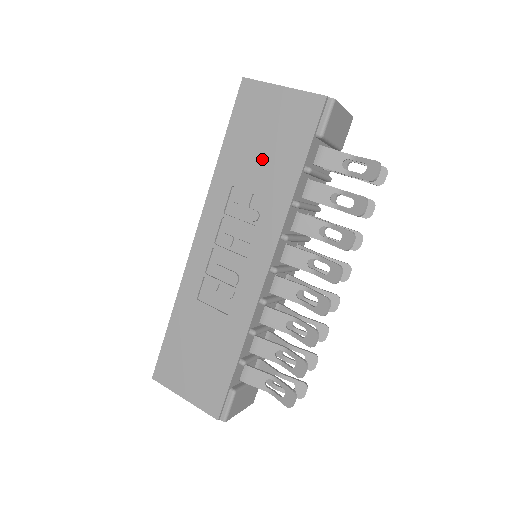
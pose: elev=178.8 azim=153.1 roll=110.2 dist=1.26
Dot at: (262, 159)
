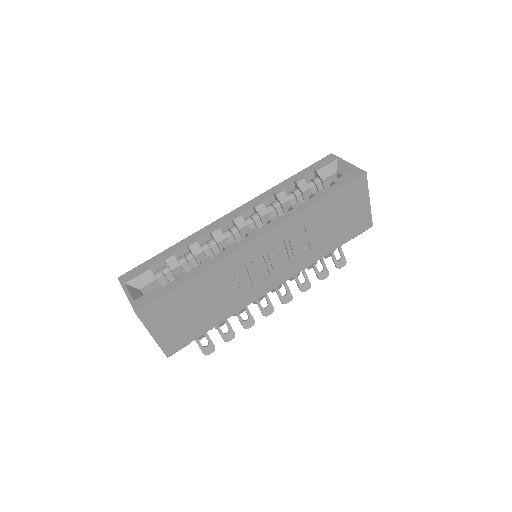
Dot at: (329, 227)
